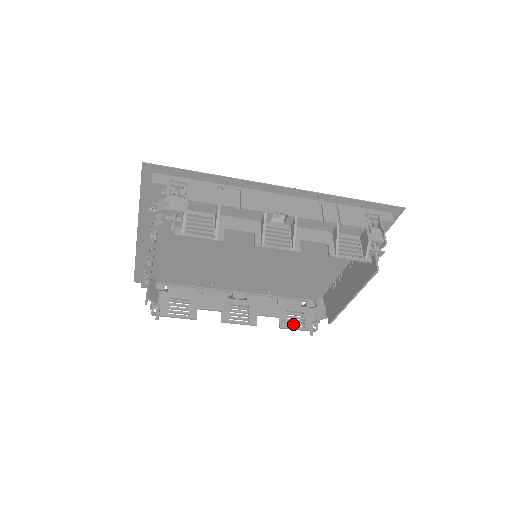
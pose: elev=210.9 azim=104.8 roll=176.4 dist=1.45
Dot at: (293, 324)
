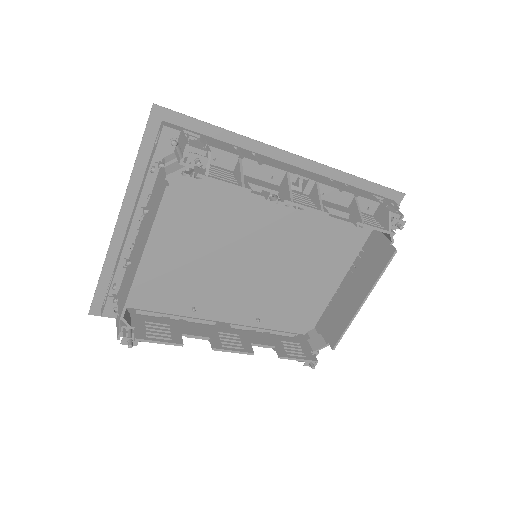
Dot at: (293, 354)
